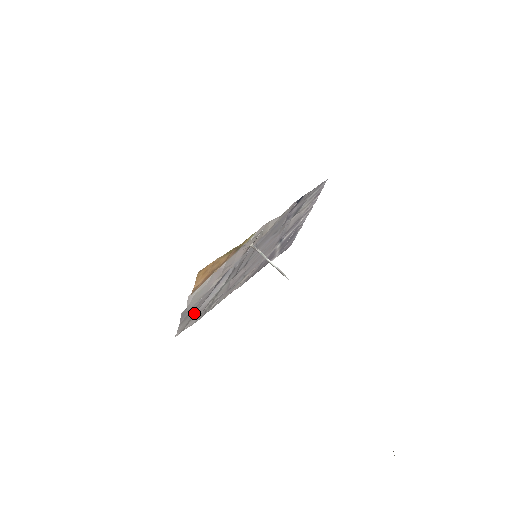
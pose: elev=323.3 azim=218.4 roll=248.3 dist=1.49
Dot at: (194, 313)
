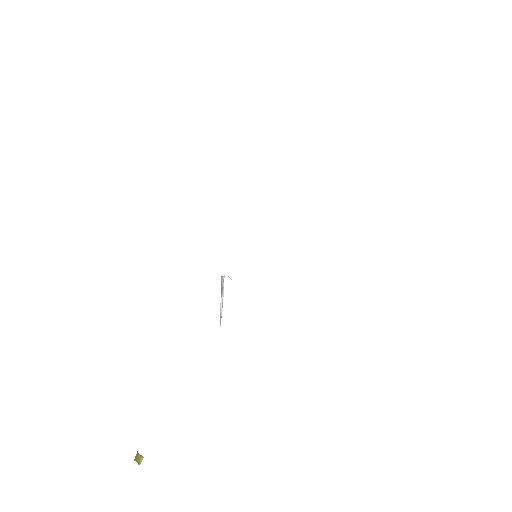
Dot at: occluded
